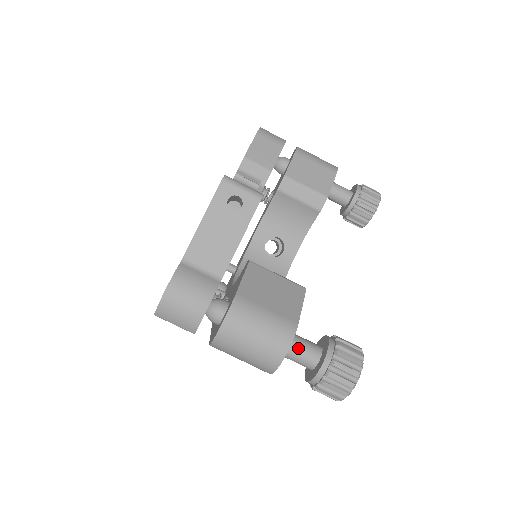
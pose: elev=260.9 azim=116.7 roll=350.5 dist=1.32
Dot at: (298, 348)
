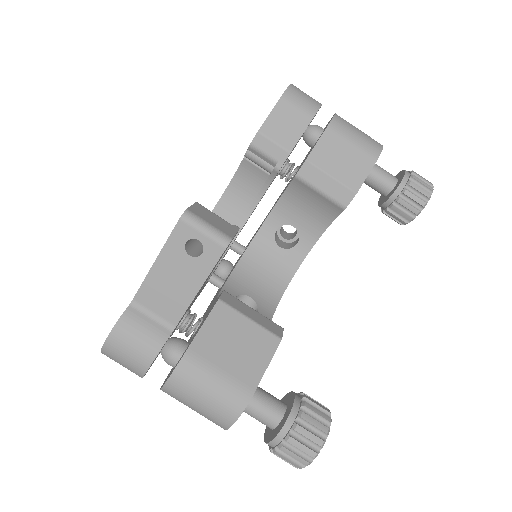
Dot at: (256, 409)
